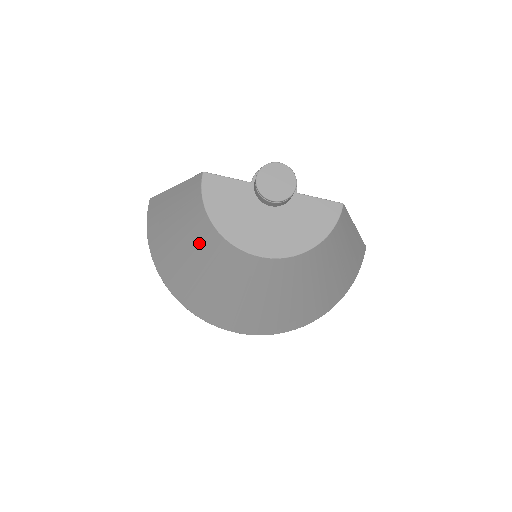
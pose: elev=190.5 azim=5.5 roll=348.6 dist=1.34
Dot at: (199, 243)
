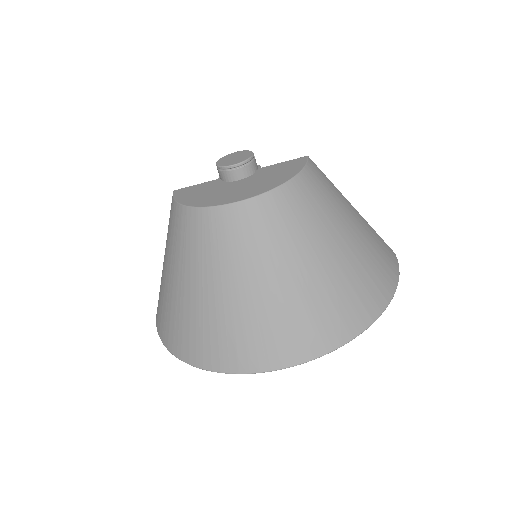
Dot at: (185, 246)
